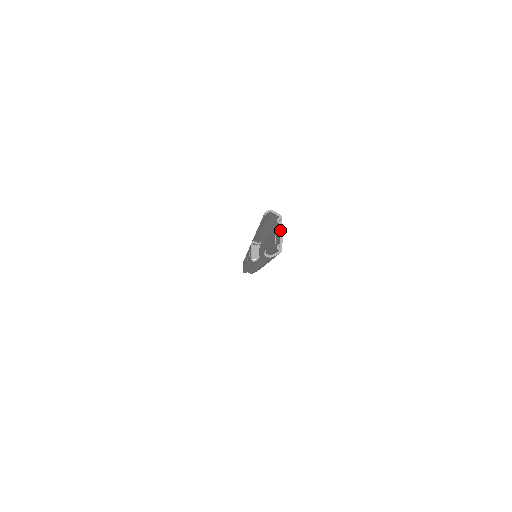
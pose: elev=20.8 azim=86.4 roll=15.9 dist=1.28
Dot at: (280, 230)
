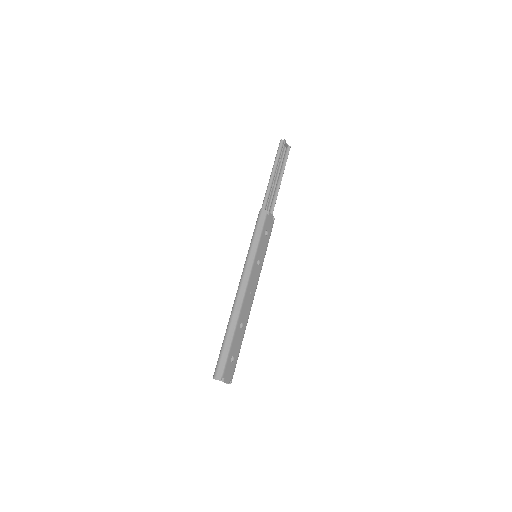
Dot at: occluded
